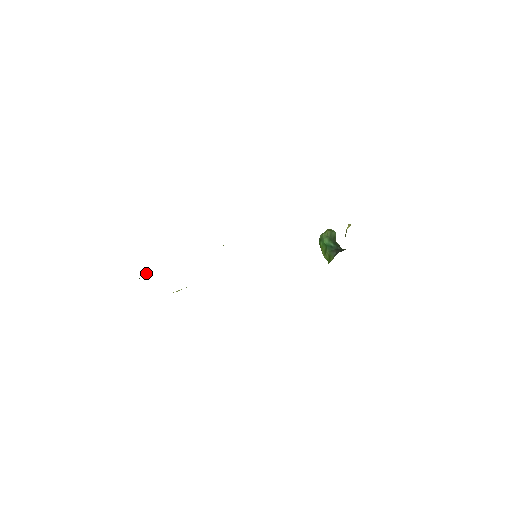
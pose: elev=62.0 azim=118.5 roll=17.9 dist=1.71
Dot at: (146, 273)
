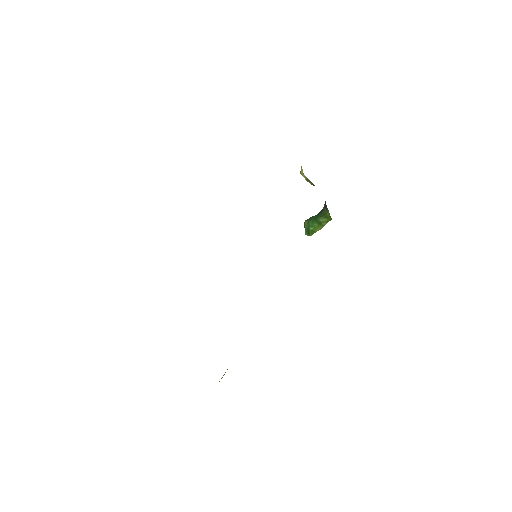
Dot at: occluded
